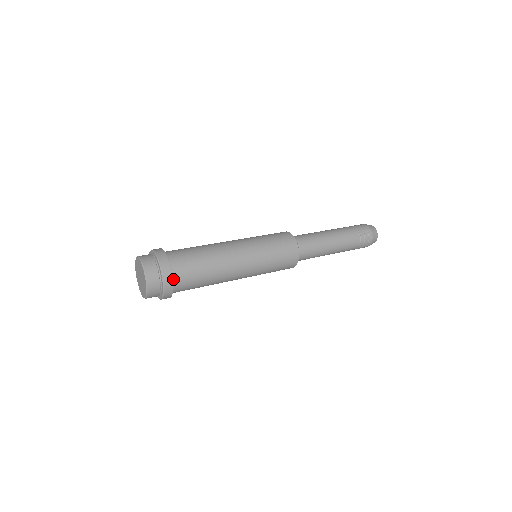
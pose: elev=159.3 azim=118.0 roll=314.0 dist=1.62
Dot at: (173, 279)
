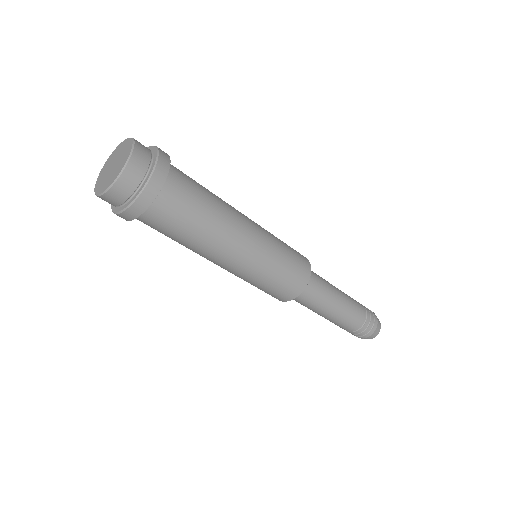
Dot at: occluded
